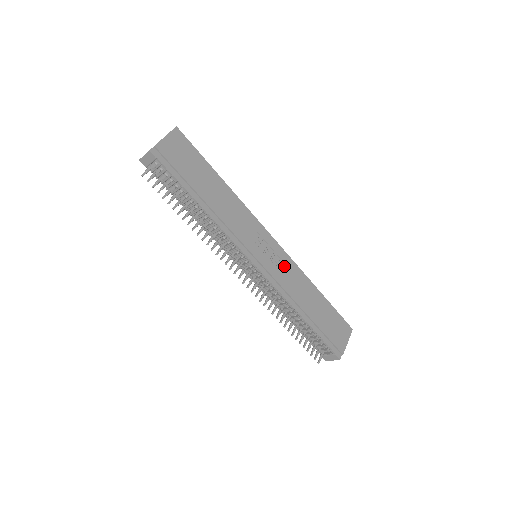
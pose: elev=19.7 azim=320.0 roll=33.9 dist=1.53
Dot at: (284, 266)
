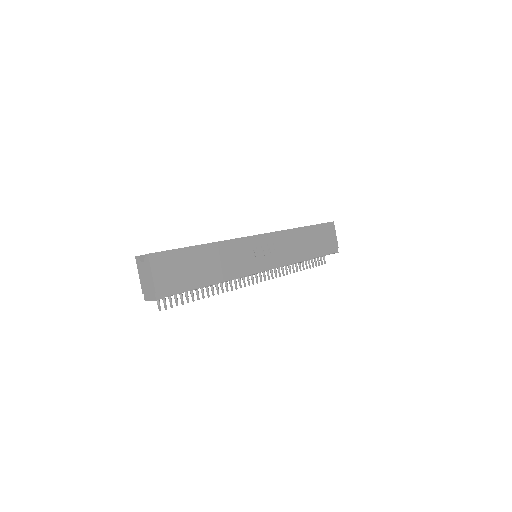
Dot at: (278, 244)
